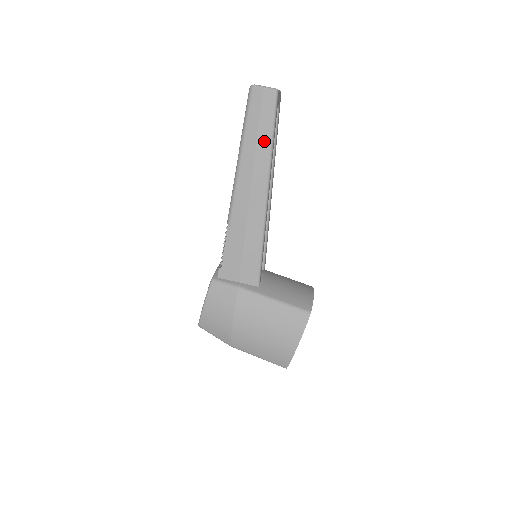
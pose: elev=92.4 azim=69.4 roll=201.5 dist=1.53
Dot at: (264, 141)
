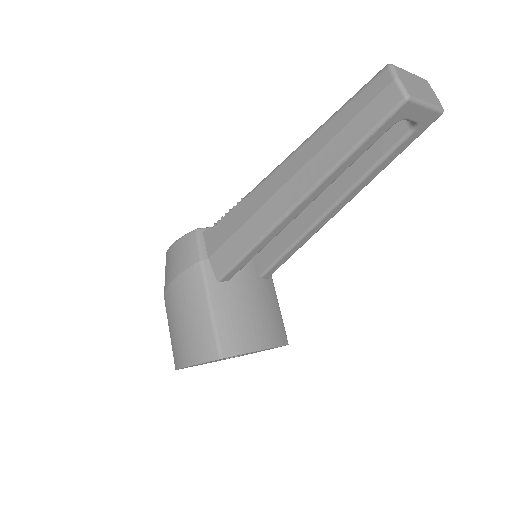
Dot at: (339, 147)
